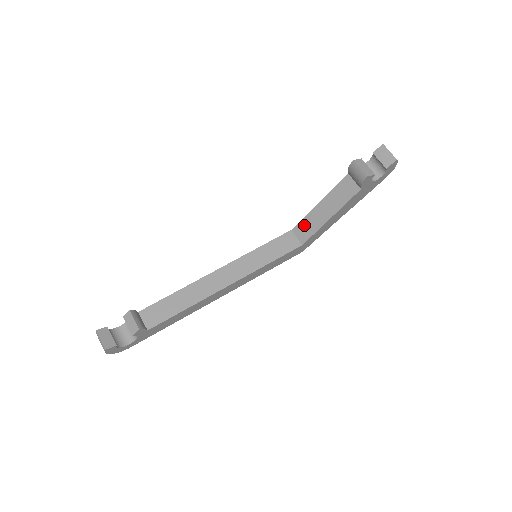
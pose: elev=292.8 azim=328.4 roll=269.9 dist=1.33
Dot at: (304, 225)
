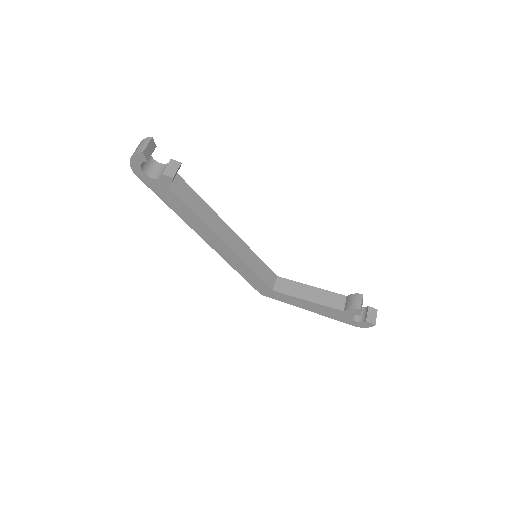
Dot at: (288, 284)
